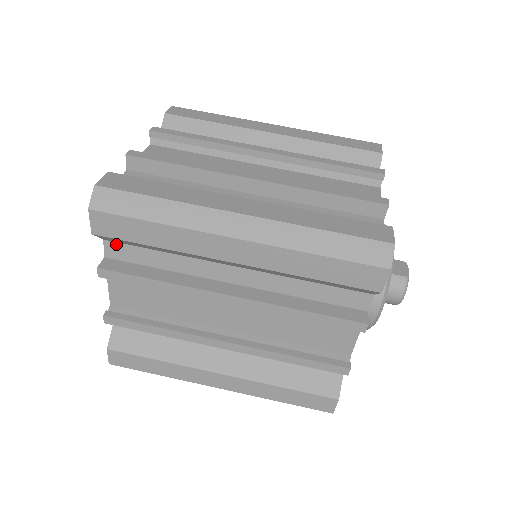
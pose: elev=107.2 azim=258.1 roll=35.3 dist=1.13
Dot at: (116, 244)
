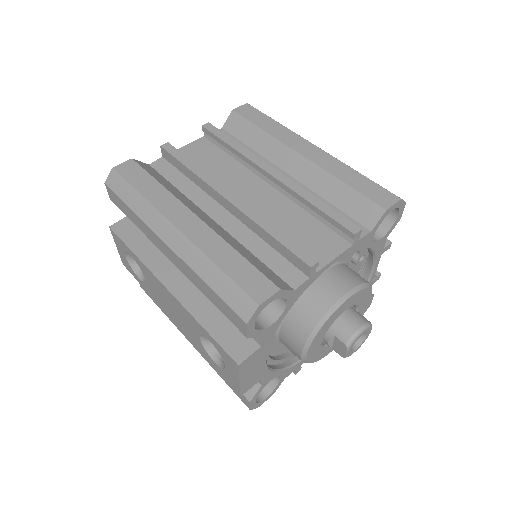
Dot at: (226, 133)
